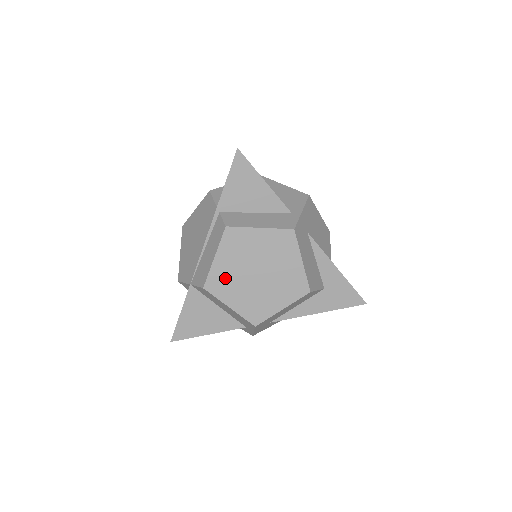
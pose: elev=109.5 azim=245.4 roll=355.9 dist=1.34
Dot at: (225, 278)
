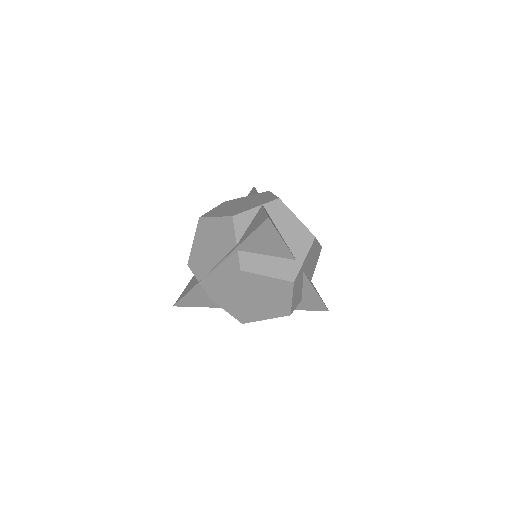
Dot at: (229, 297)
